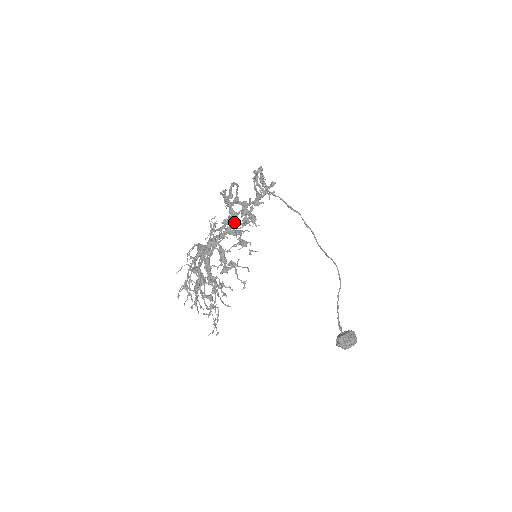
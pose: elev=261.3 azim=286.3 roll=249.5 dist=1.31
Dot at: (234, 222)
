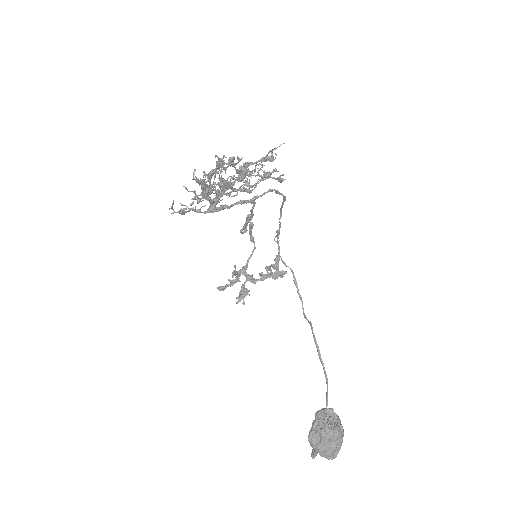
Dot at: occluded
